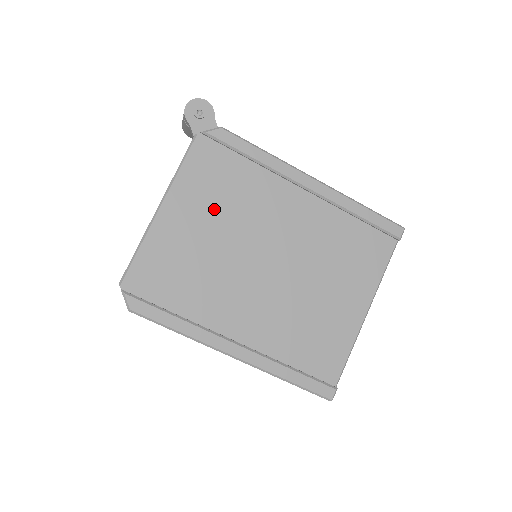
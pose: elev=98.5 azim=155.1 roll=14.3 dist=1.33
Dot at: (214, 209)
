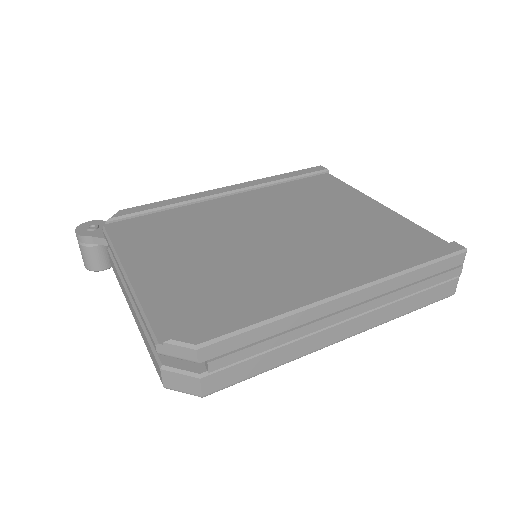
Dot at: (177, 243)
